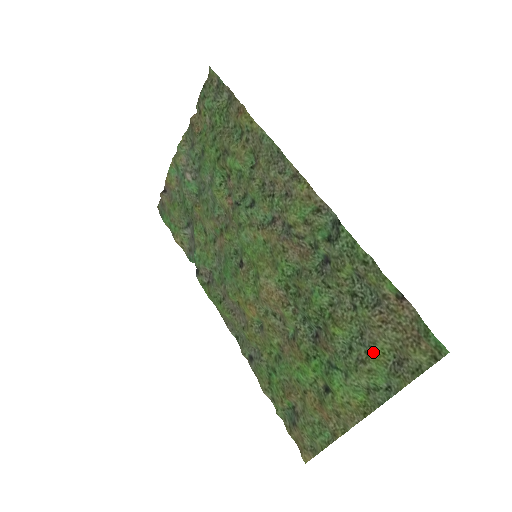
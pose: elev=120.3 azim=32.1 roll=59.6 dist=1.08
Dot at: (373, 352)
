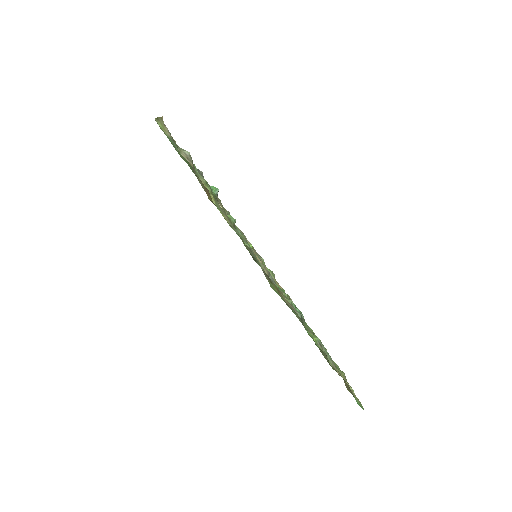
Dot at: occluded
